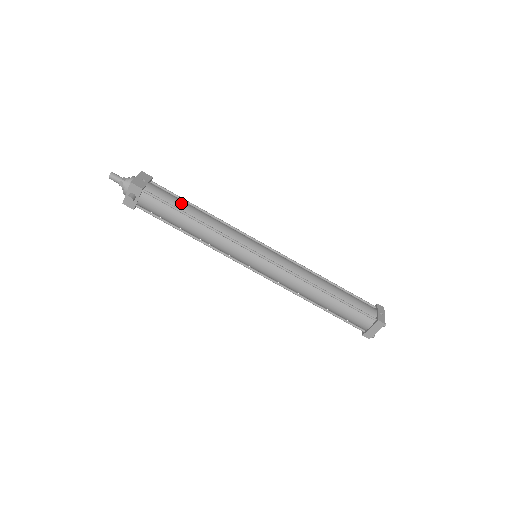
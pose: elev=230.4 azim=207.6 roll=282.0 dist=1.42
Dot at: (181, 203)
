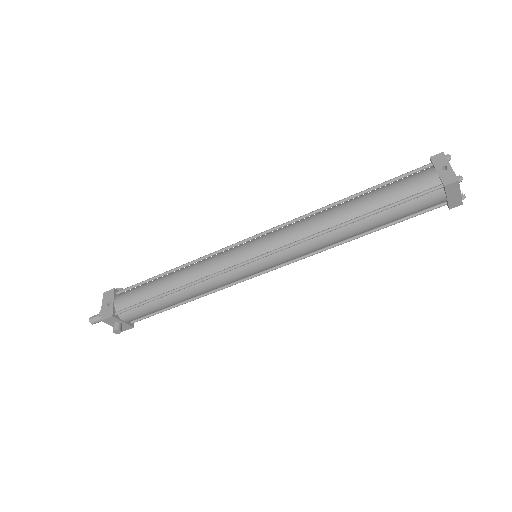
Dot at: (150, 289)
